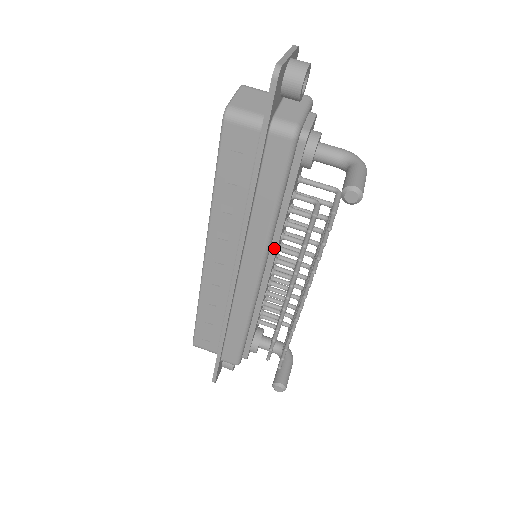
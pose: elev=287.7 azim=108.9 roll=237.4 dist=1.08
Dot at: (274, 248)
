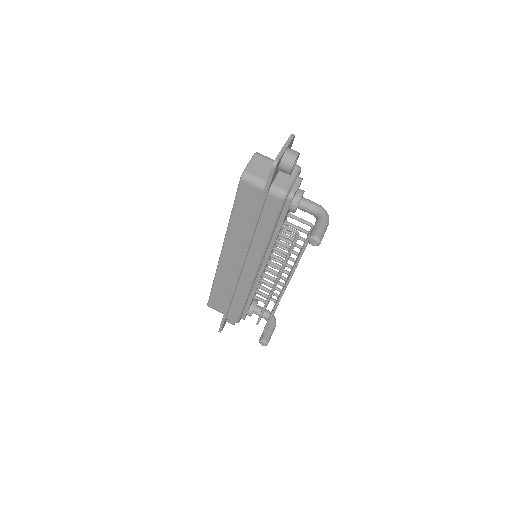
Dot at: (267, 256)
